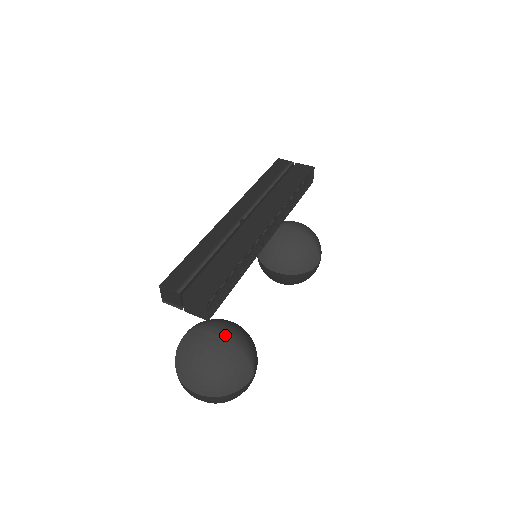
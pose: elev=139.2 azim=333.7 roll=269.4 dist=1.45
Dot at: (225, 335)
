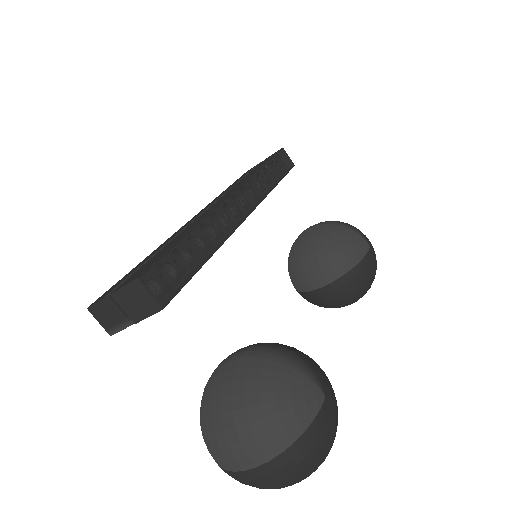
Dot at: (244, 354)
